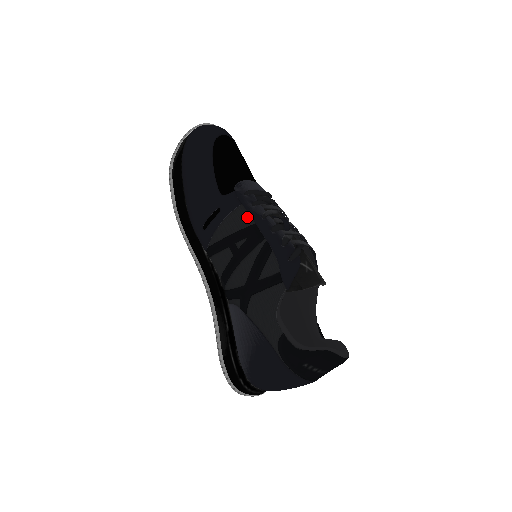
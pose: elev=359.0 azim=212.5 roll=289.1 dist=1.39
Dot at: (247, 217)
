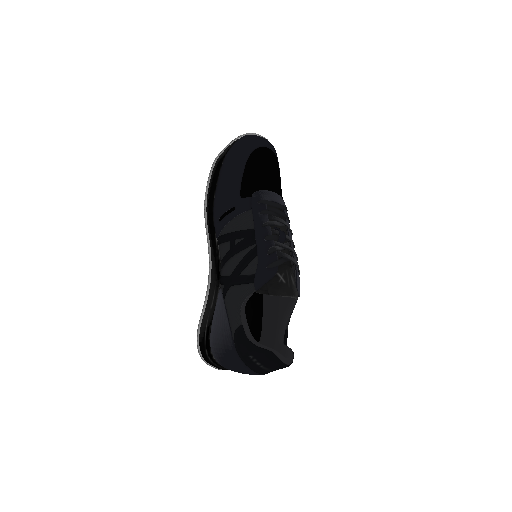
Dot at: (251, 221)
